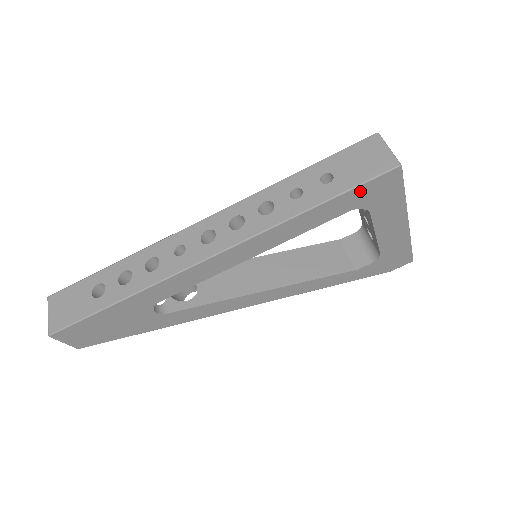
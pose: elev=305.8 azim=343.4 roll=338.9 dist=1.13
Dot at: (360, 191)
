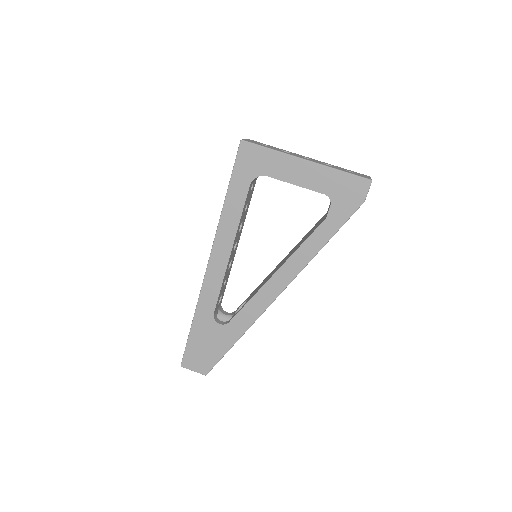
Dot at: (239, 170)
